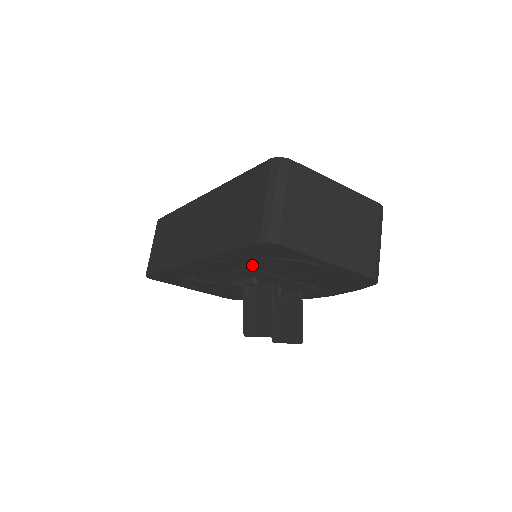
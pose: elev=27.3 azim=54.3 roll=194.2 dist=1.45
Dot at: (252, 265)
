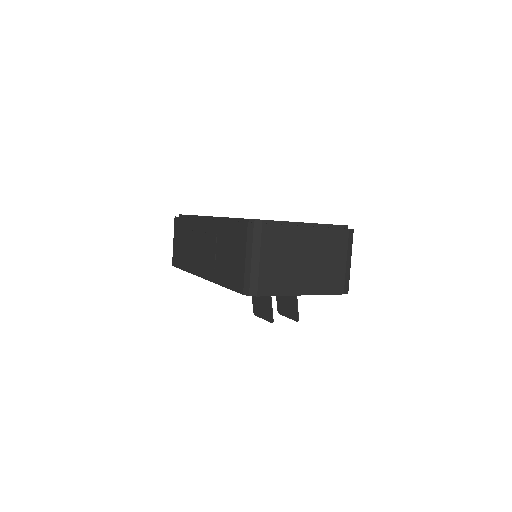
Dot at: occluded
